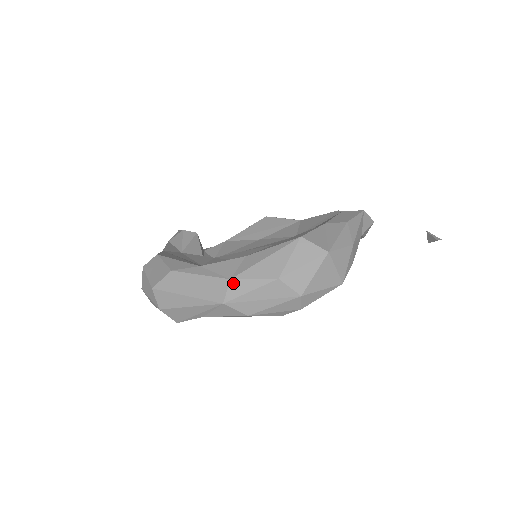
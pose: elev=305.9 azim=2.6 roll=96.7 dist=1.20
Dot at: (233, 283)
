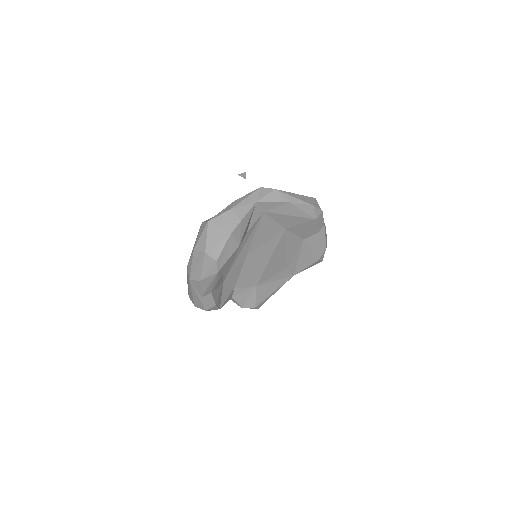
Dot at: (188, 267)
